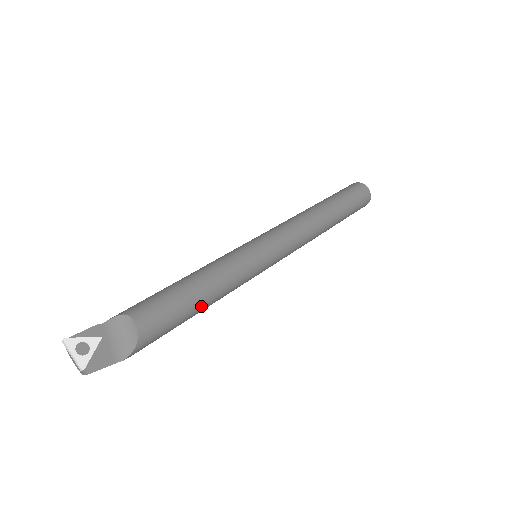
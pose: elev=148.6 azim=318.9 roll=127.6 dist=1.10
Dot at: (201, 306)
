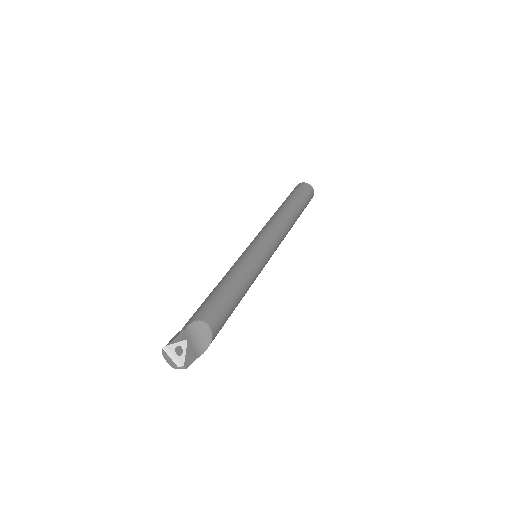
Dot at: occluded
